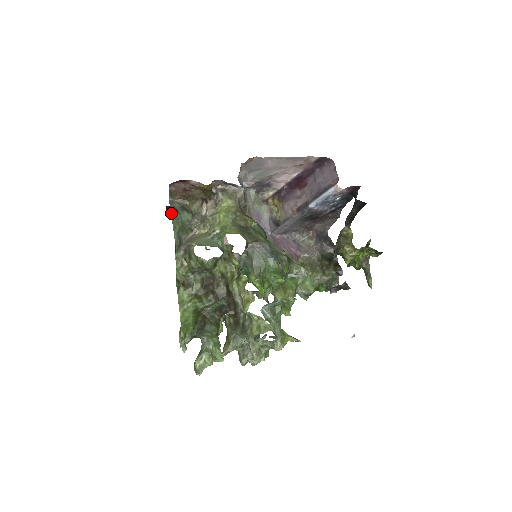
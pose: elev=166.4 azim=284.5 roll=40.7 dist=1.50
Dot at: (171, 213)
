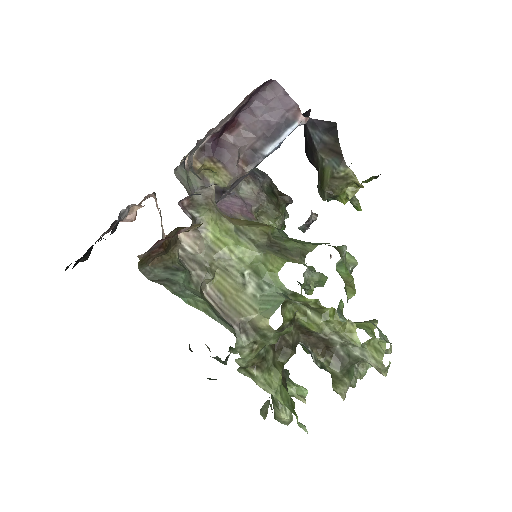
Dot at: occluded
